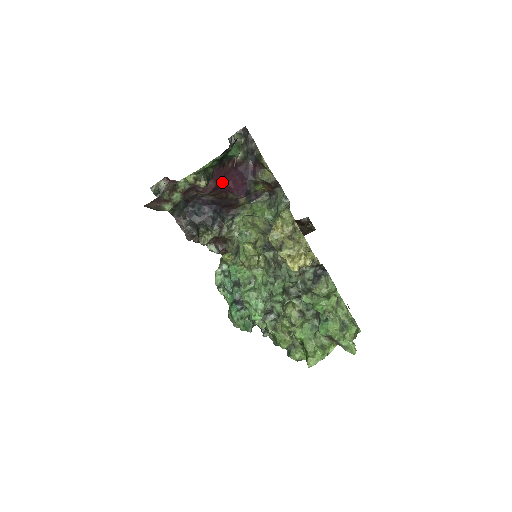
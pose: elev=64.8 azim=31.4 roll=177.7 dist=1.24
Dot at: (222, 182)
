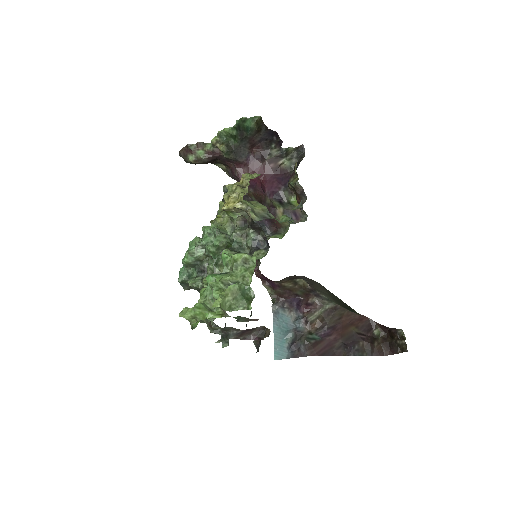
Dot at: (258, 177)
